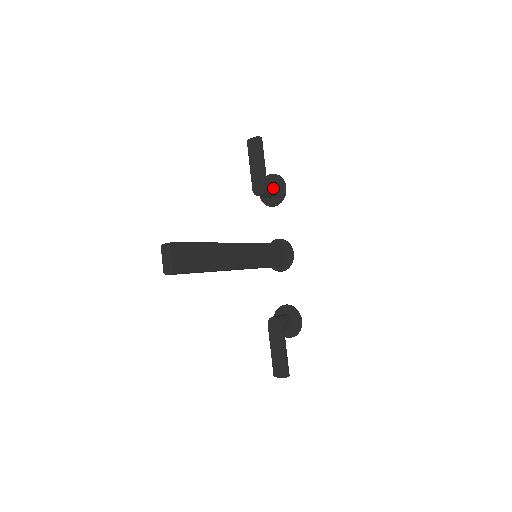
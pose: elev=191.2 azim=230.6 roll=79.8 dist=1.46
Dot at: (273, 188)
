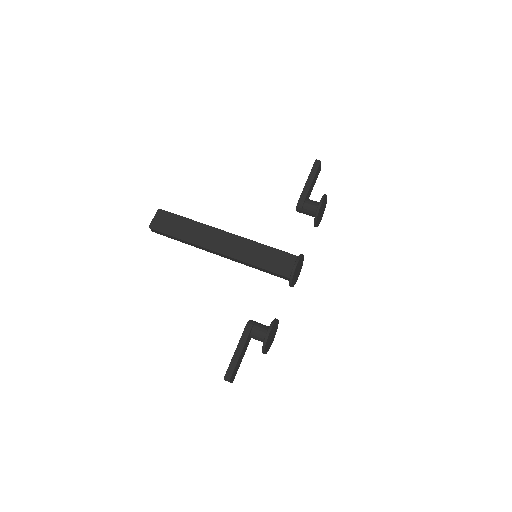
Dot at: (312, 205)
